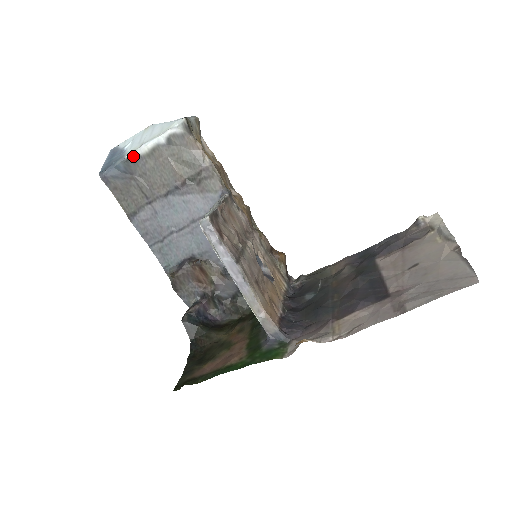
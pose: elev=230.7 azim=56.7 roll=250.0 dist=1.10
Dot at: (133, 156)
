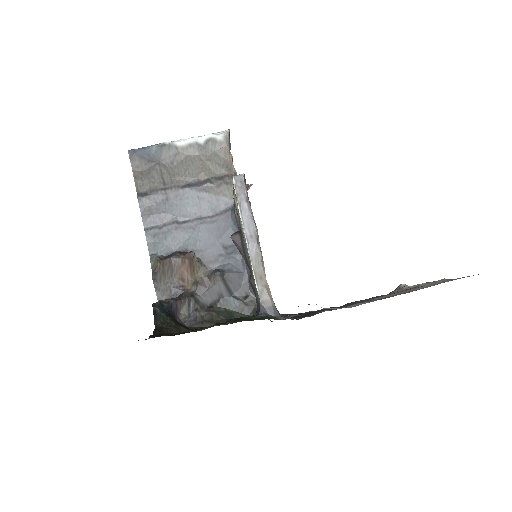
Dot at: (169, 144)
